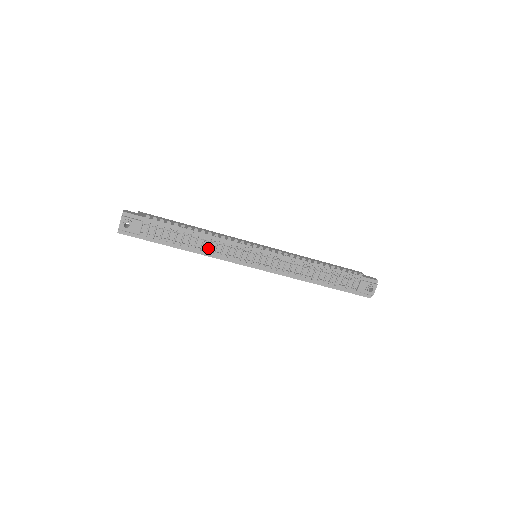
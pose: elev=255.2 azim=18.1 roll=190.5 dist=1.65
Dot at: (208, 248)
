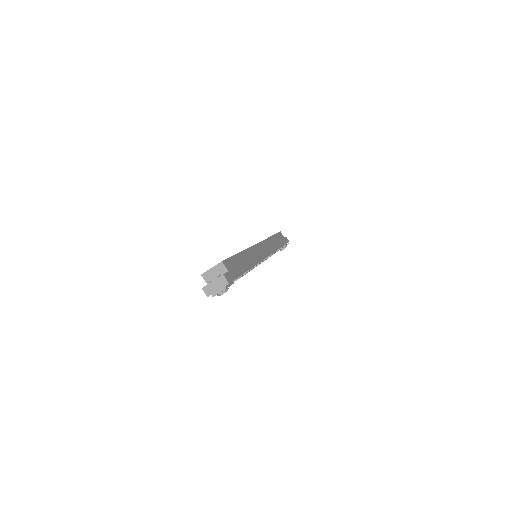
Dot at: occluded
